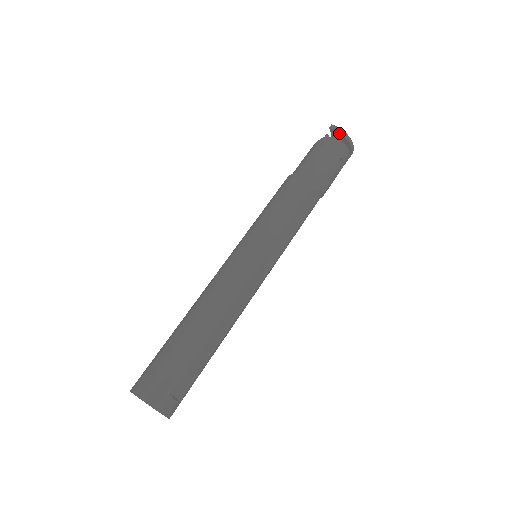
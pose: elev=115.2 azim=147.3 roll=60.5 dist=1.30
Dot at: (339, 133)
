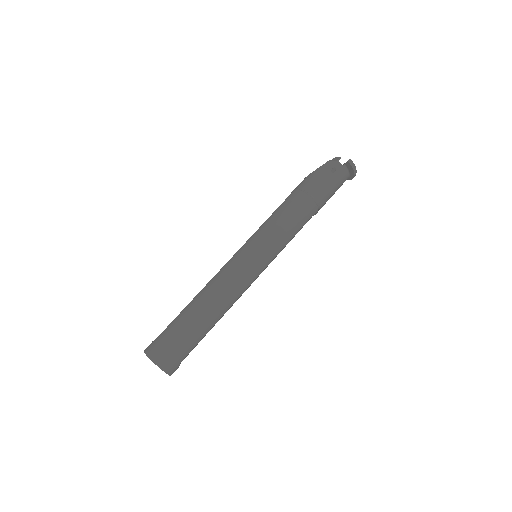
Dot at: (352, 168)
